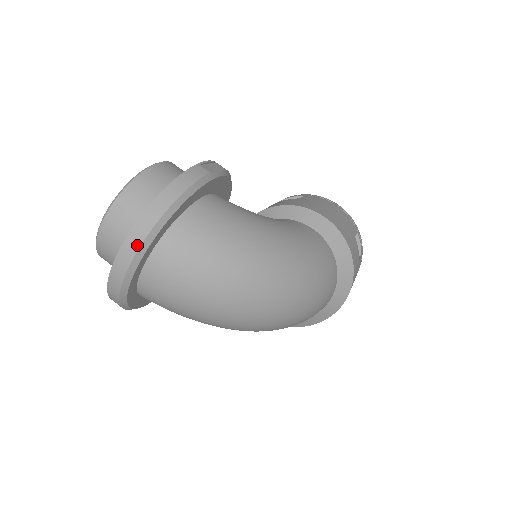
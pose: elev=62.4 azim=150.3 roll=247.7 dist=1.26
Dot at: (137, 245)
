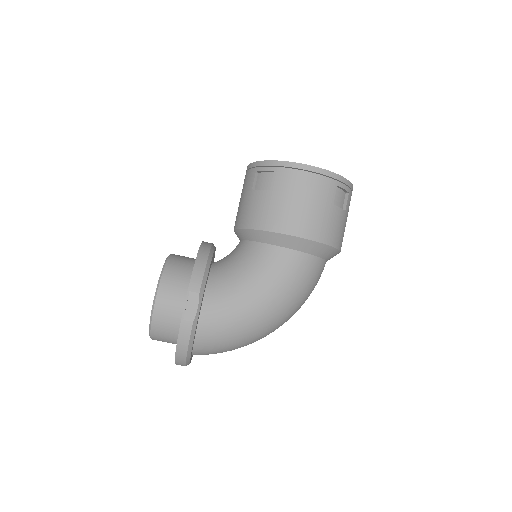
Dot at: occluded
